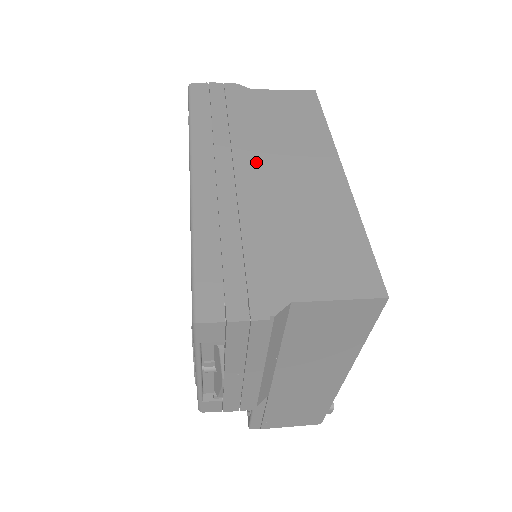
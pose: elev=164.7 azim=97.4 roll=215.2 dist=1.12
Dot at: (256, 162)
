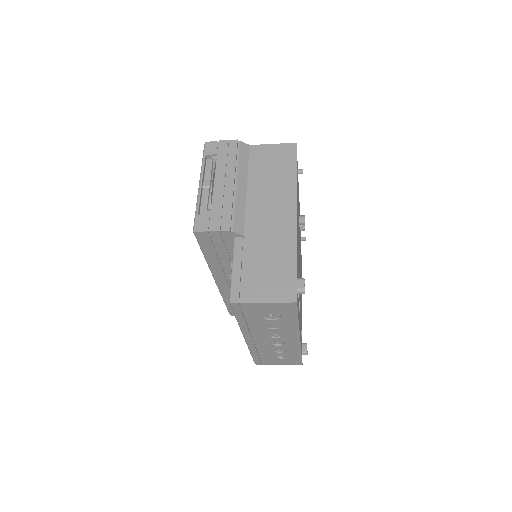
Dot at: occluded
